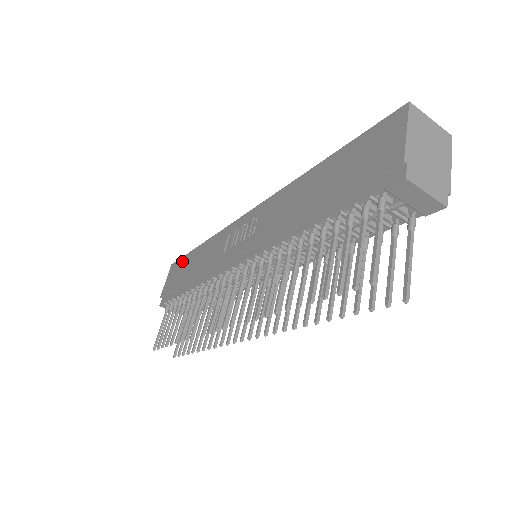
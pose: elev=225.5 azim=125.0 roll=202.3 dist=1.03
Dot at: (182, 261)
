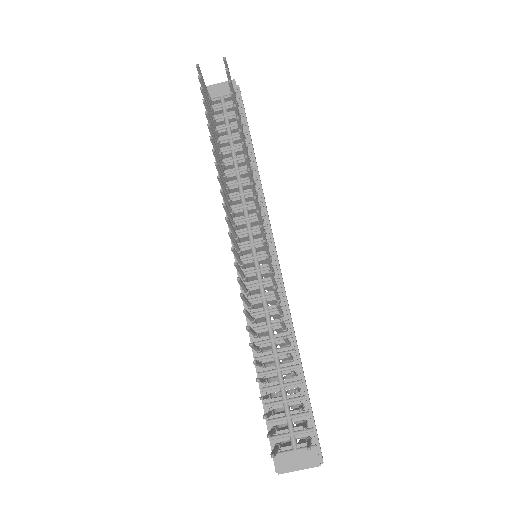
Dot at: occluded
